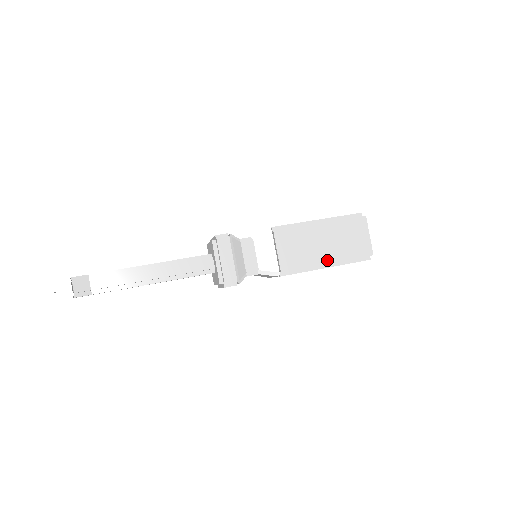
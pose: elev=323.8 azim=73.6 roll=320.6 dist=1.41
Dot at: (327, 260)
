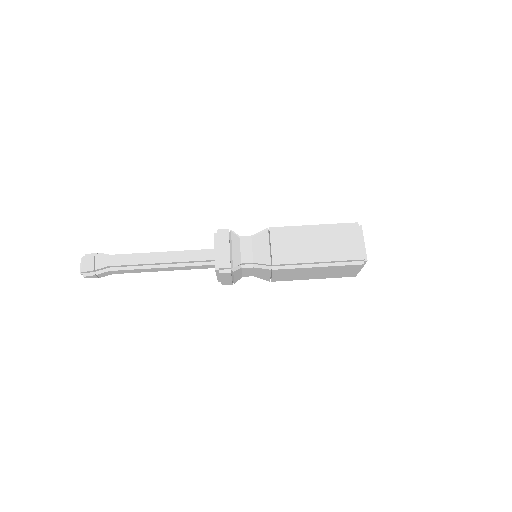
Dot at: (314, 278)
